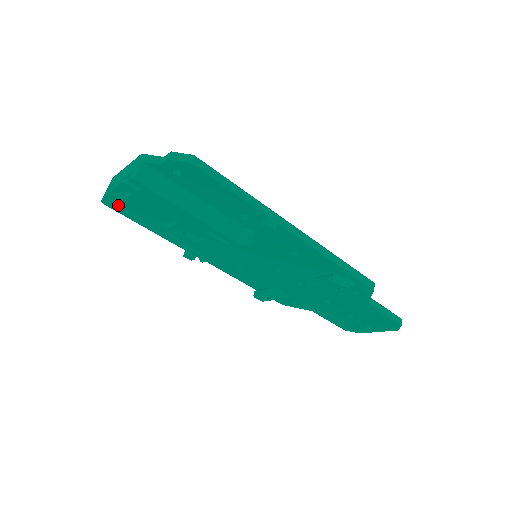
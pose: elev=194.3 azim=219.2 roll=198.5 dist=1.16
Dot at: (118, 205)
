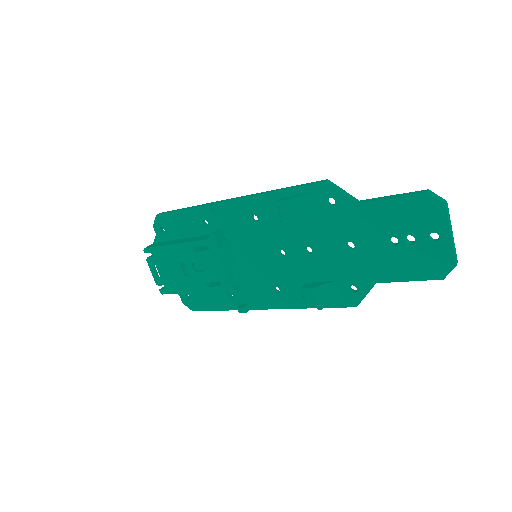
Dot at: (164, 286)
